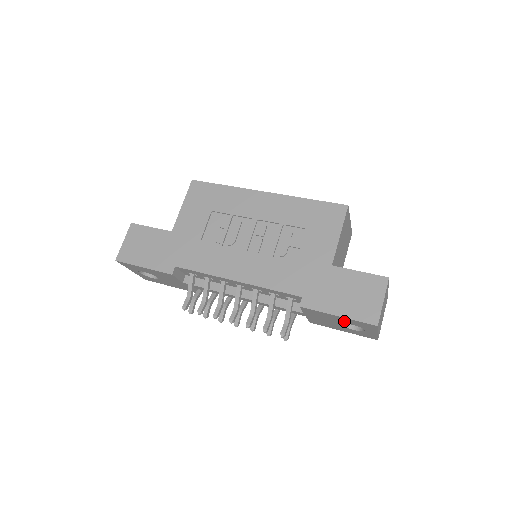
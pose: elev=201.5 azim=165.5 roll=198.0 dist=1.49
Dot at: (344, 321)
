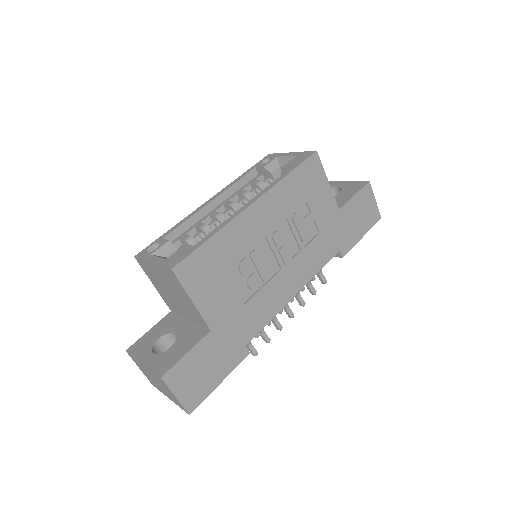
Dot at: occluded
